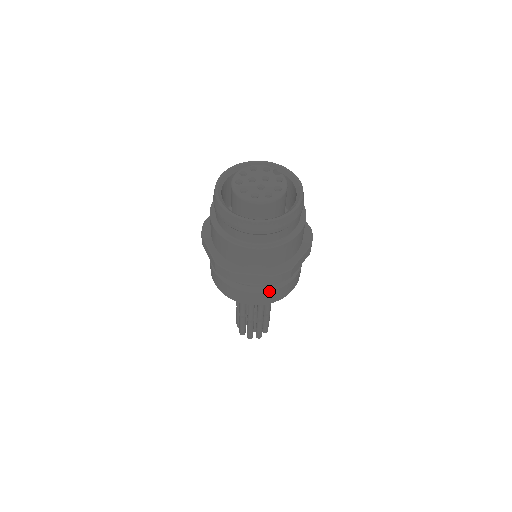
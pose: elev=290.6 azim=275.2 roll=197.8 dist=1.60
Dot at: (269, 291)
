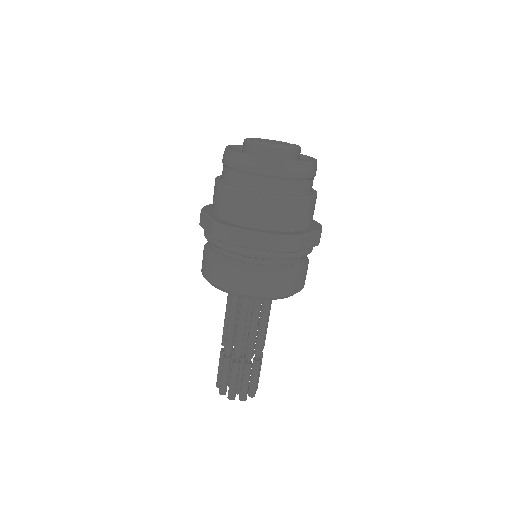
Dot at: (269, 272)
